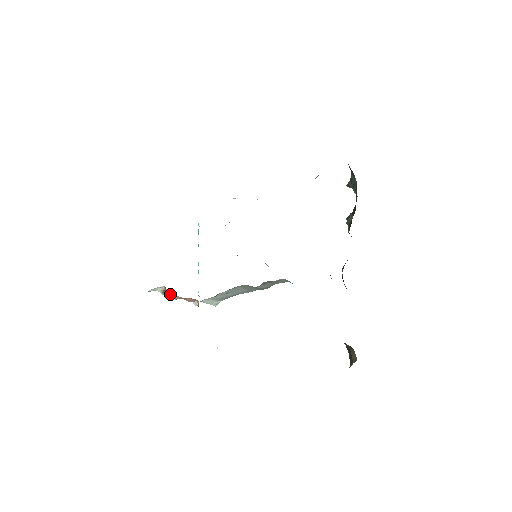
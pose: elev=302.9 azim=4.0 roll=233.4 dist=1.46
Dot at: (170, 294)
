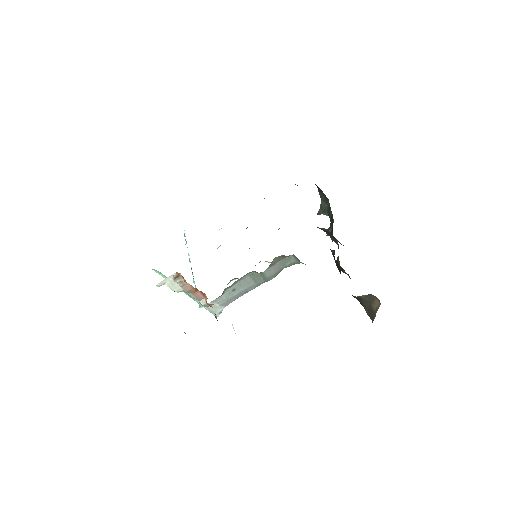
Dot at: (182, 281)
